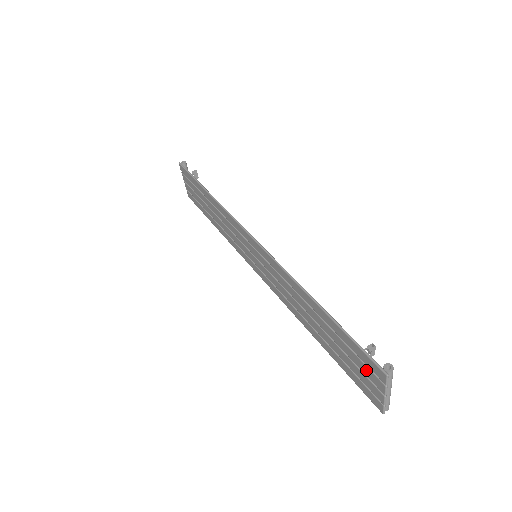
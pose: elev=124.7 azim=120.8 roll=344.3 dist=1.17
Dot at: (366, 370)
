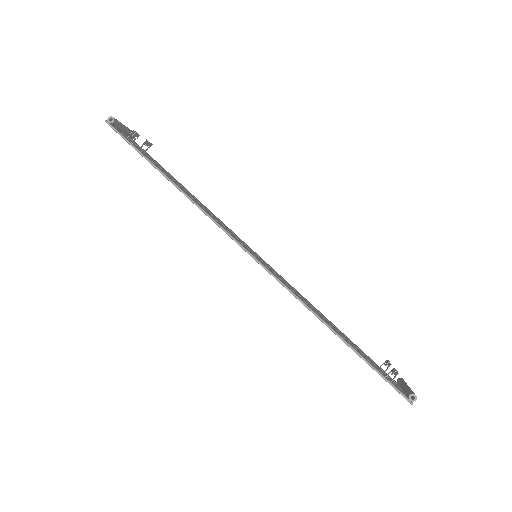
Dot at: occluded
